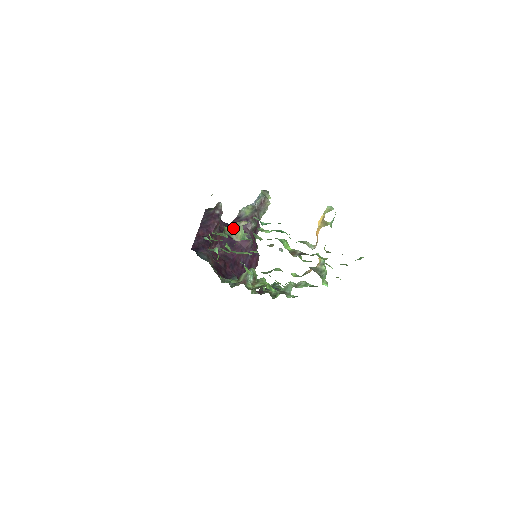
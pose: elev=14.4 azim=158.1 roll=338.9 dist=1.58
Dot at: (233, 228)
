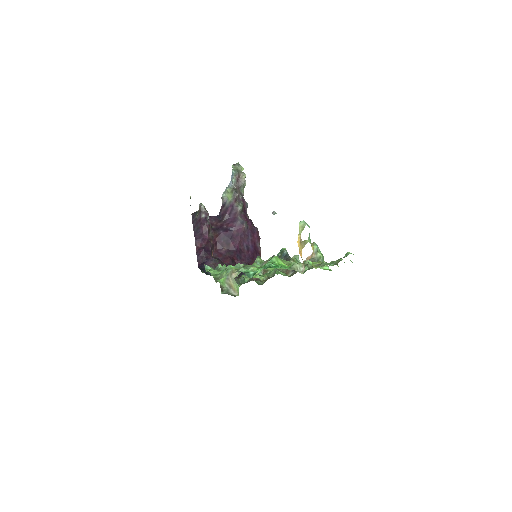
Dot at: (227, 281)
